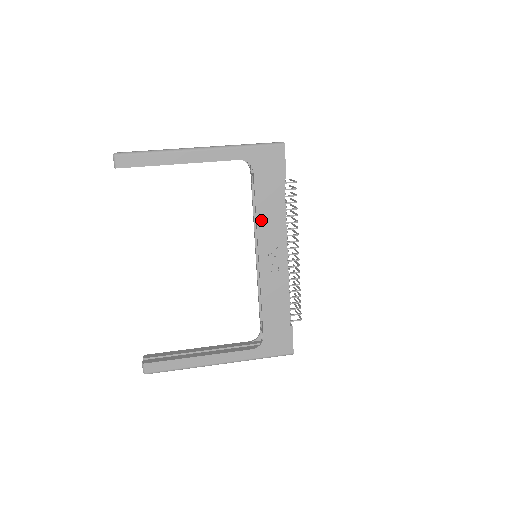
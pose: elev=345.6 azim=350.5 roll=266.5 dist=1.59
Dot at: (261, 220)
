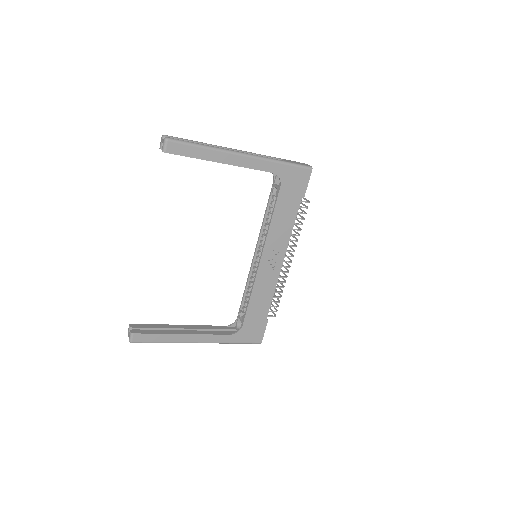
Dot at: (273, 228)
